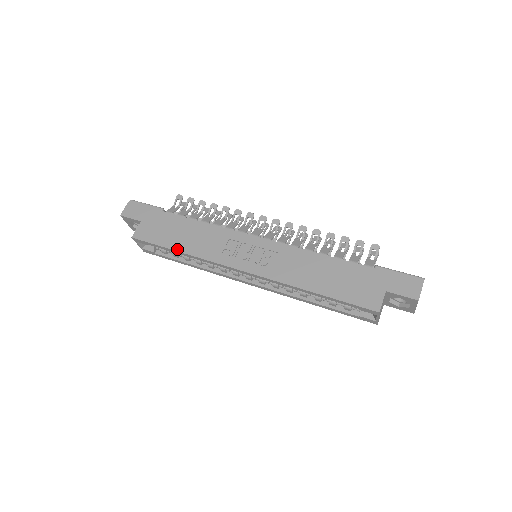
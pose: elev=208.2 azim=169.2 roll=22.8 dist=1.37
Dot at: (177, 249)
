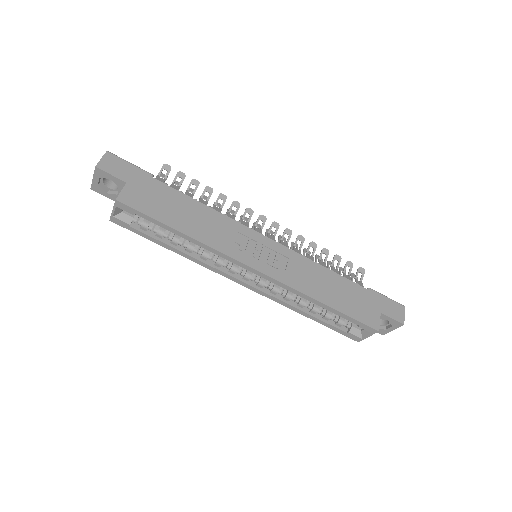
Dot at: (179, 229)
